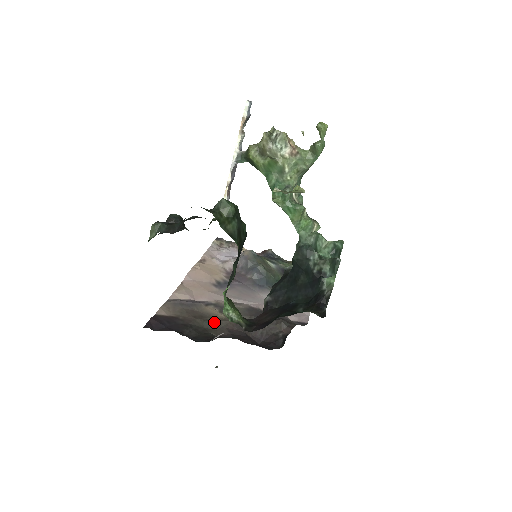
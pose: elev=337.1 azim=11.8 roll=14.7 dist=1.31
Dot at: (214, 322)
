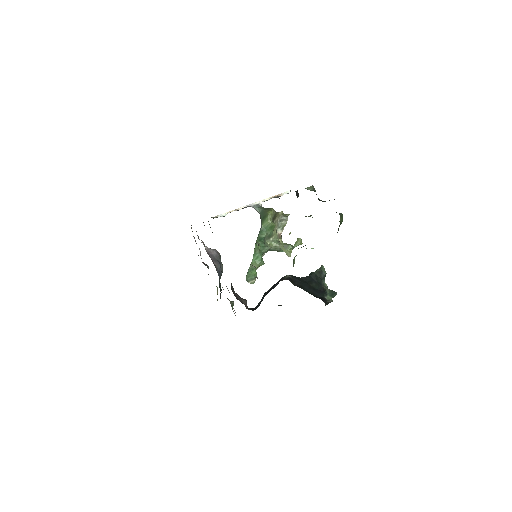
Dot at: occluded
